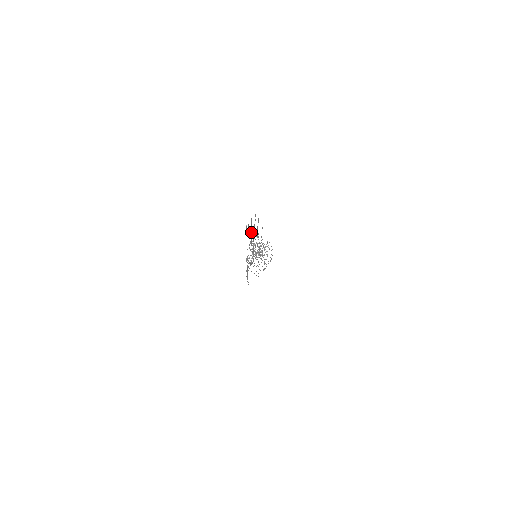
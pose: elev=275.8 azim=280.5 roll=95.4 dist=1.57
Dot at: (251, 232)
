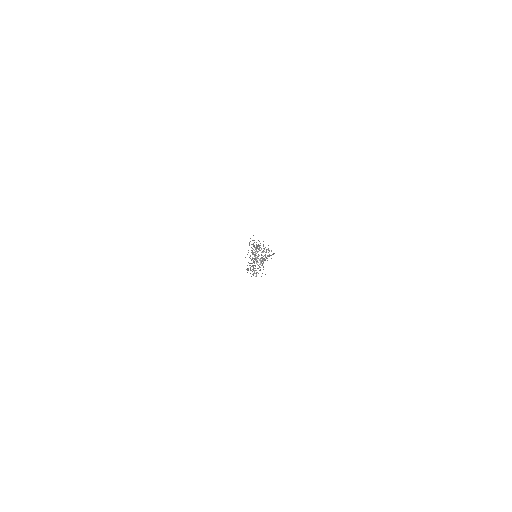
Dot at: occluded
